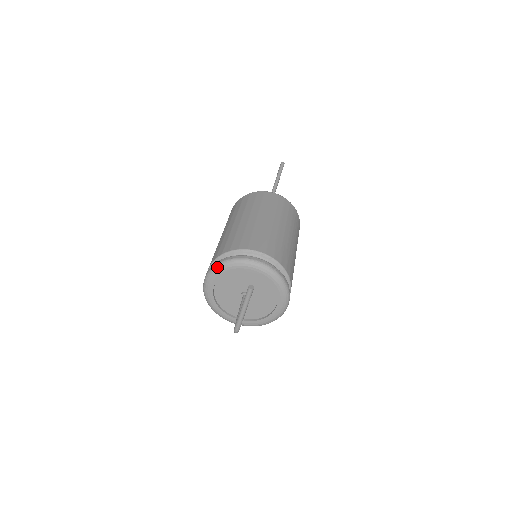
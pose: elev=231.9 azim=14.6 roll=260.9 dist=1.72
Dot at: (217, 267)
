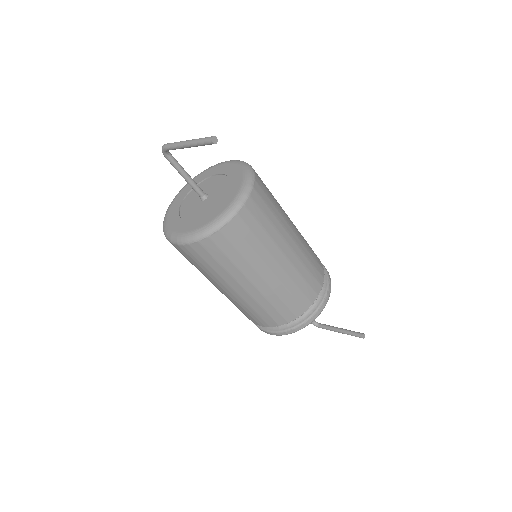
Dot at: occluded
